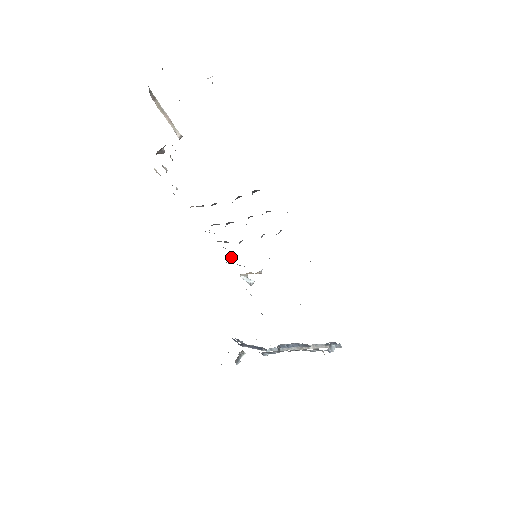
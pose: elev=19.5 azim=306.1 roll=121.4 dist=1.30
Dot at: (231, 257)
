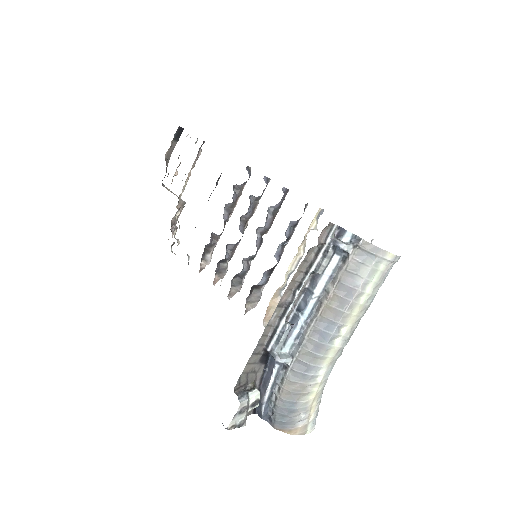
Dot at: (250, 308)
